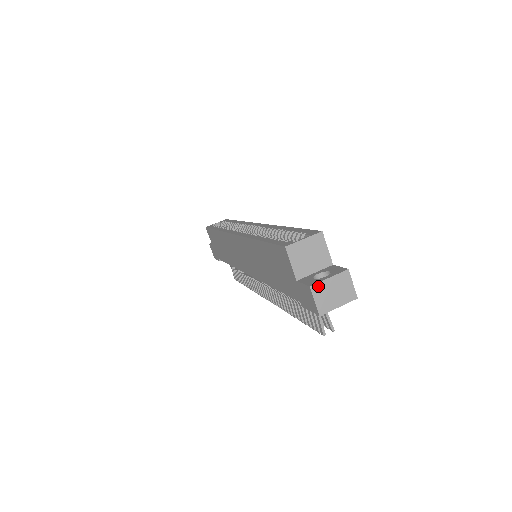
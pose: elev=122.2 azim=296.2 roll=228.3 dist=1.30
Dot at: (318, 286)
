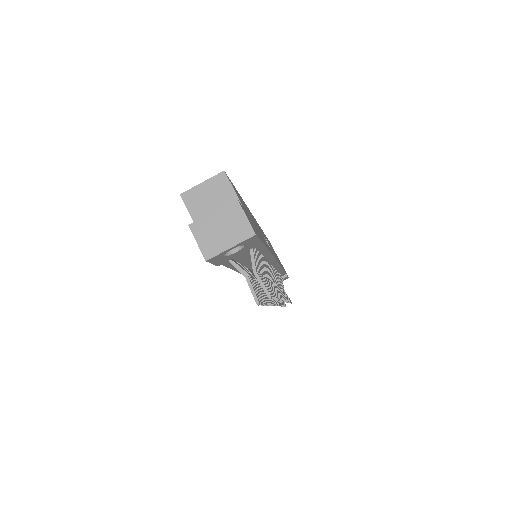
Dot at: (199, 224)
